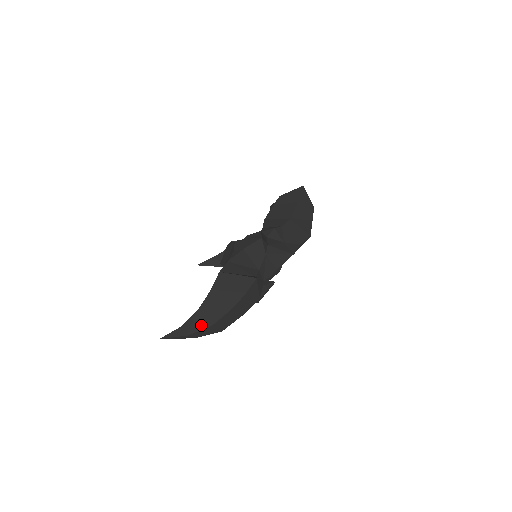
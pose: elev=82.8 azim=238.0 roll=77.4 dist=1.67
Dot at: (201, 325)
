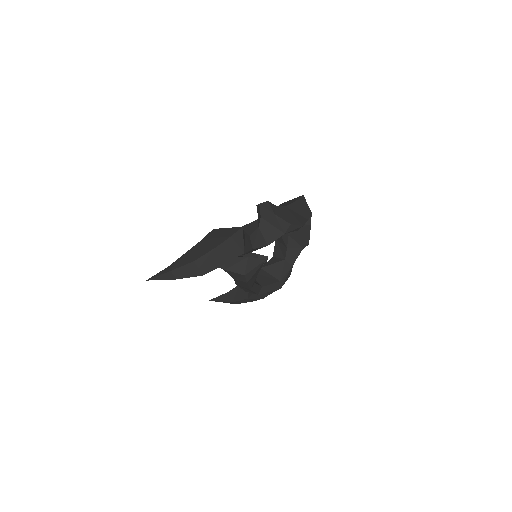
Dot at: (185, 262)
